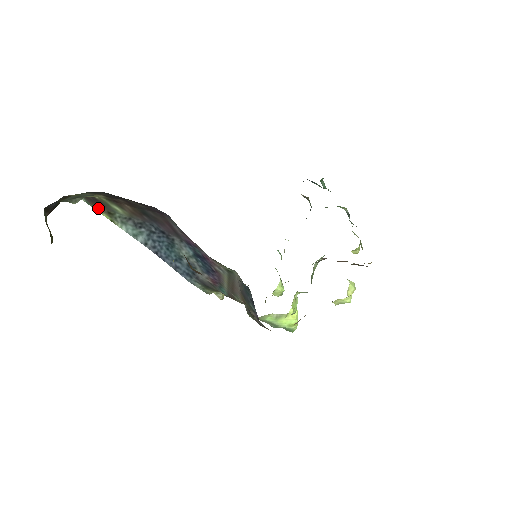
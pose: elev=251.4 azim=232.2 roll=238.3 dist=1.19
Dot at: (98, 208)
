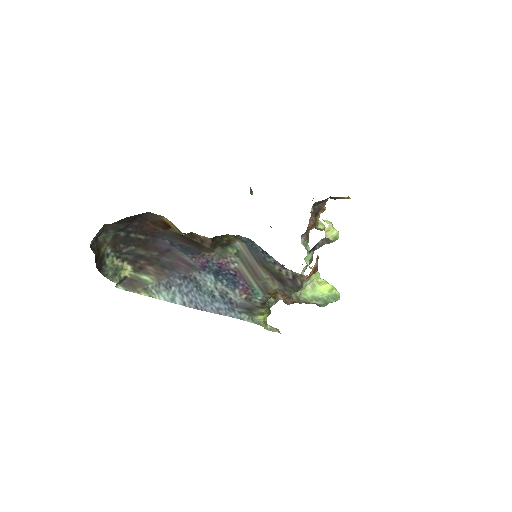
Dot at: (136, 290)
